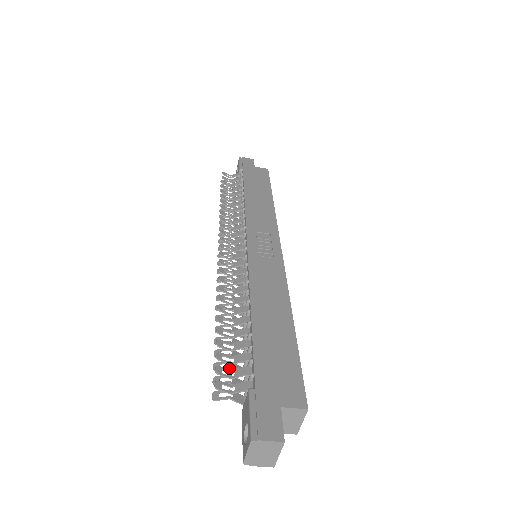
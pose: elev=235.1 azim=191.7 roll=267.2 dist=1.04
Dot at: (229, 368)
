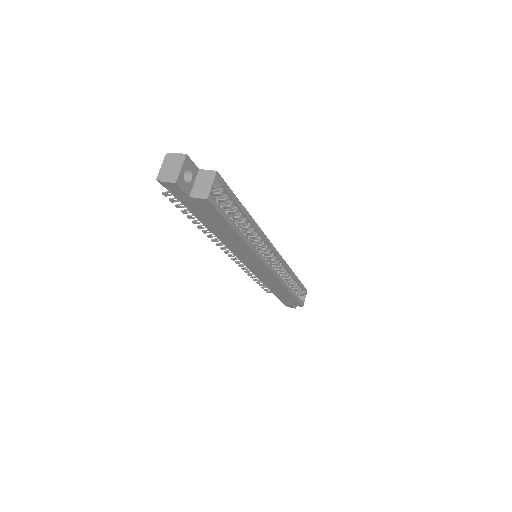
Dot at: occluded
